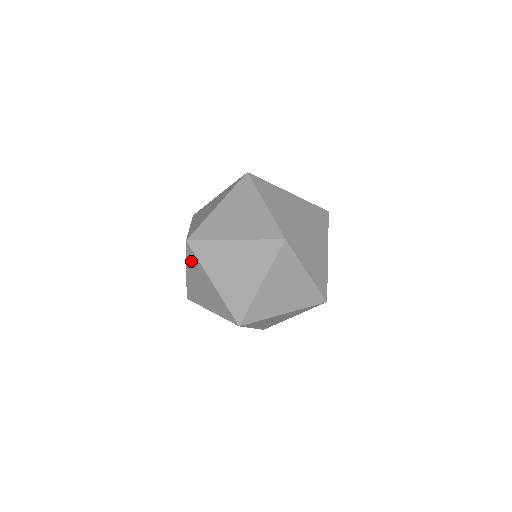
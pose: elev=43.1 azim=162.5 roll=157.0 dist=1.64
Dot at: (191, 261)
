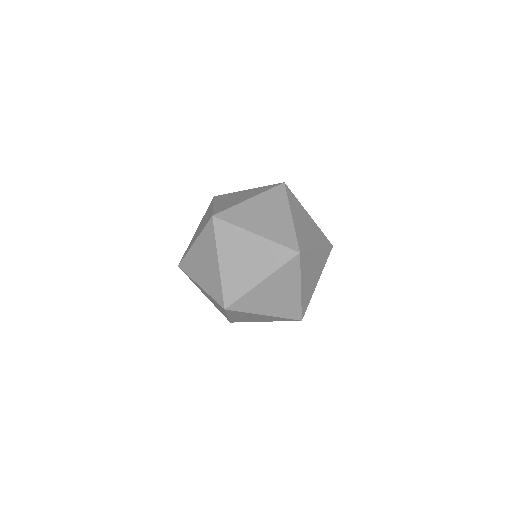
Dot at: (206, 235)
